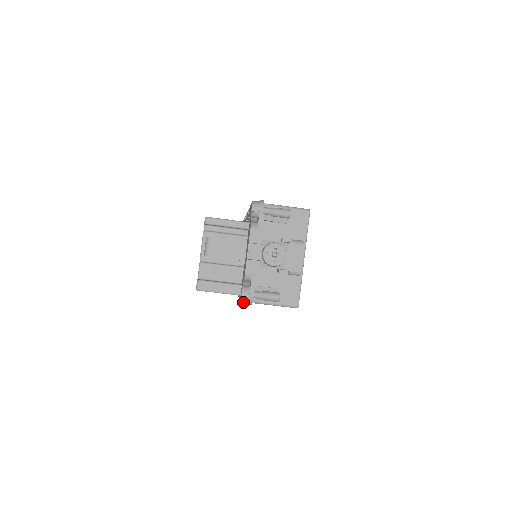
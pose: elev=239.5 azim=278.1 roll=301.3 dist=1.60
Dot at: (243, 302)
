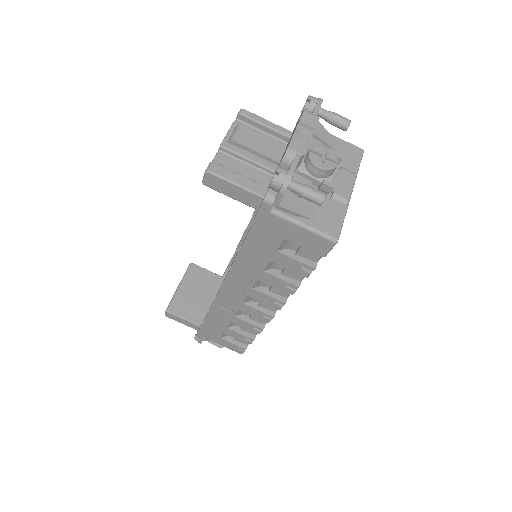
Dot at: (267, 201)
